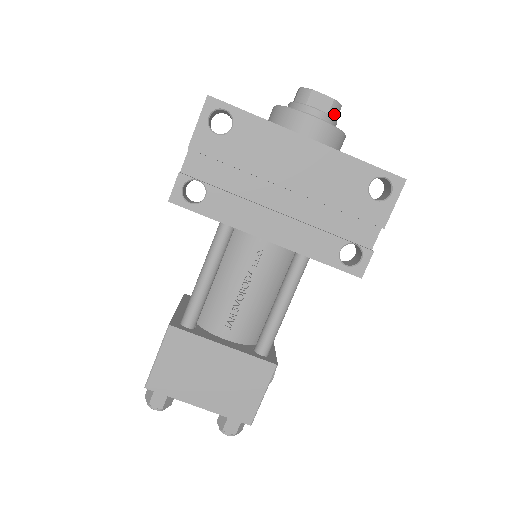
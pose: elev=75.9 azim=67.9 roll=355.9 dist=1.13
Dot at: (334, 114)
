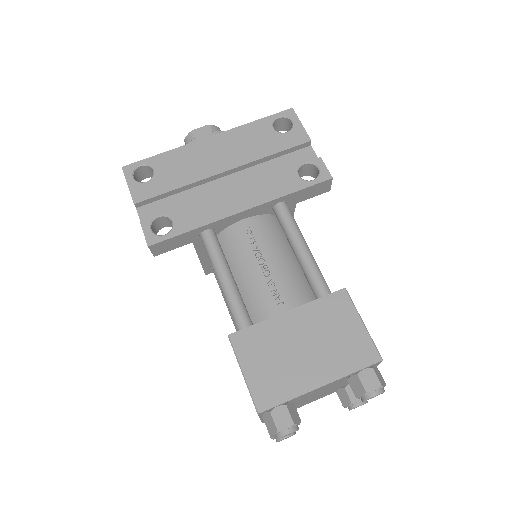
Dot at: occluded
